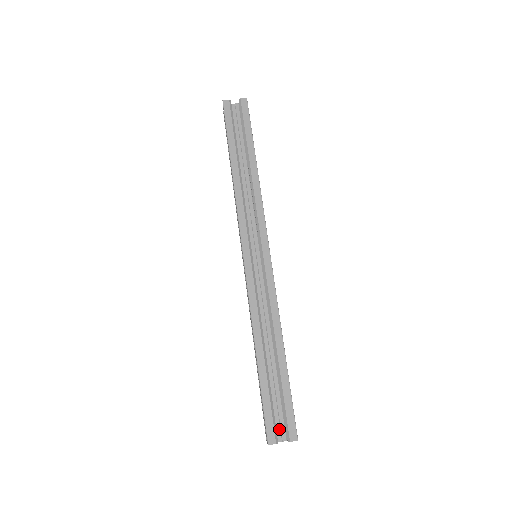
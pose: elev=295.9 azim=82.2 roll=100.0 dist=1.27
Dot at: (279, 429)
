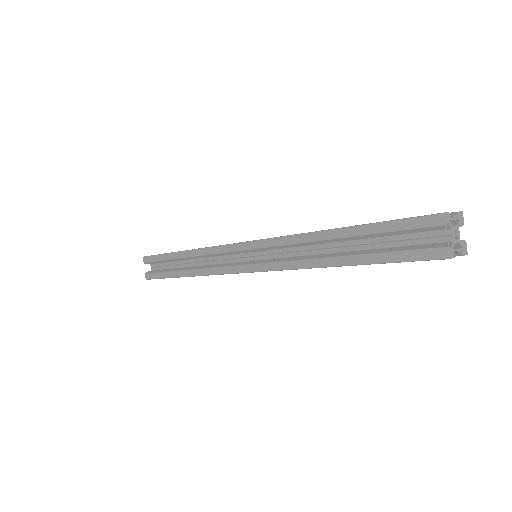
Dot at: occluded
